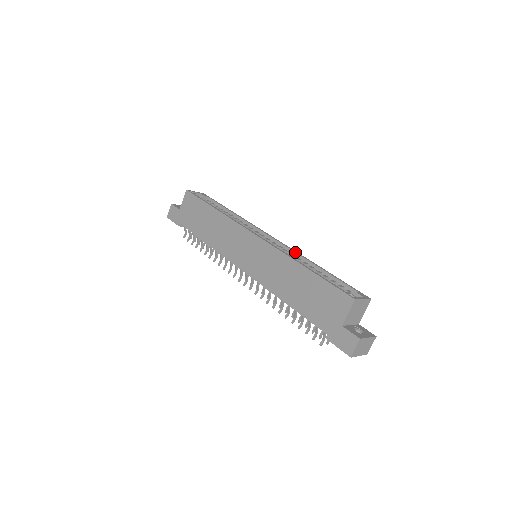
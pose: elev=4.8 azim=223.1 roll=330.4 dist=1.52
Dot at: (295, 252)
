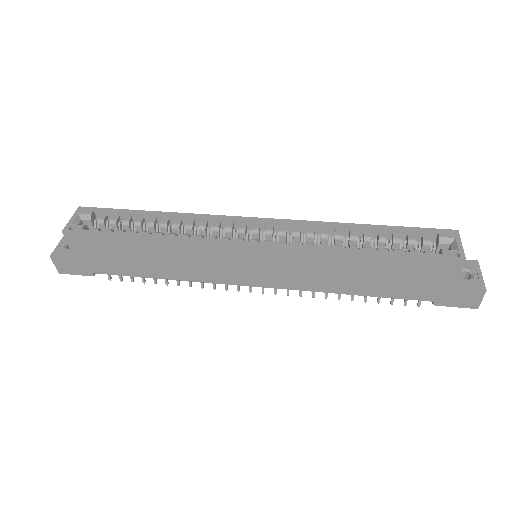
Dot at: (312, 225)
